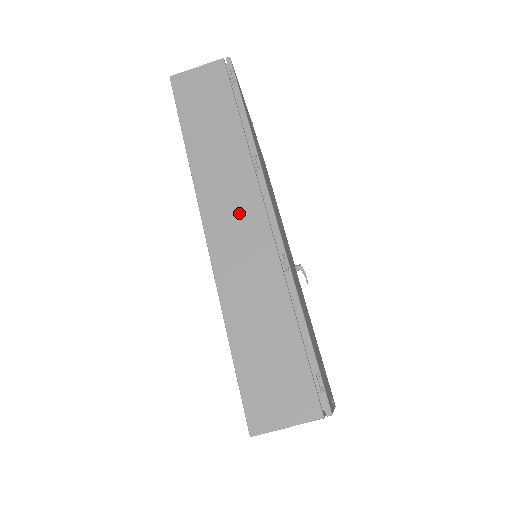
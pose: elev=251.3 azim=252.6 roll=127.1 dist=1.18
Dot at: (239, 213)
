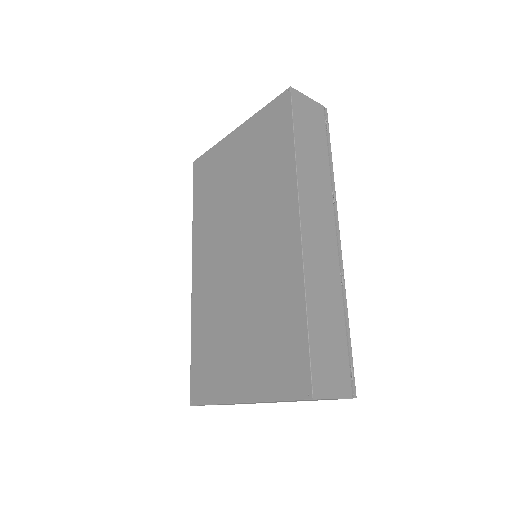
Dot at: (322, 226)
